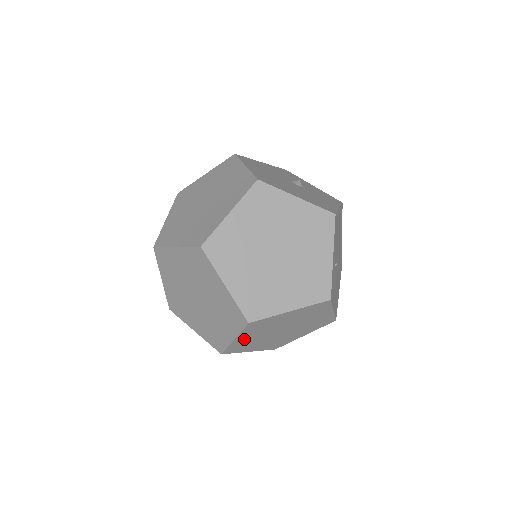
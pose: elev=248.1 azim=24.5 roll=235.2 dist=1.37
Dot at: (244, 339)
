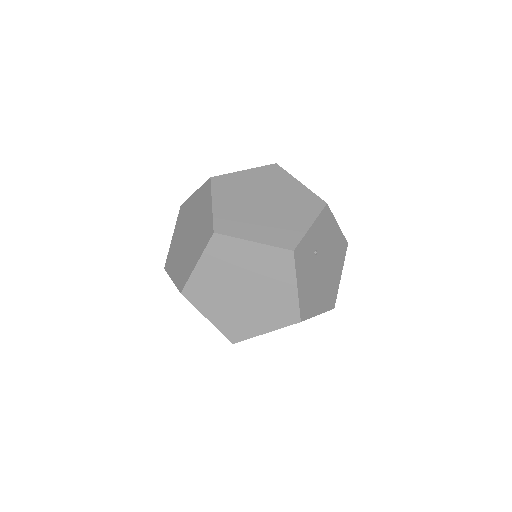
Dot at: (206, 274)
